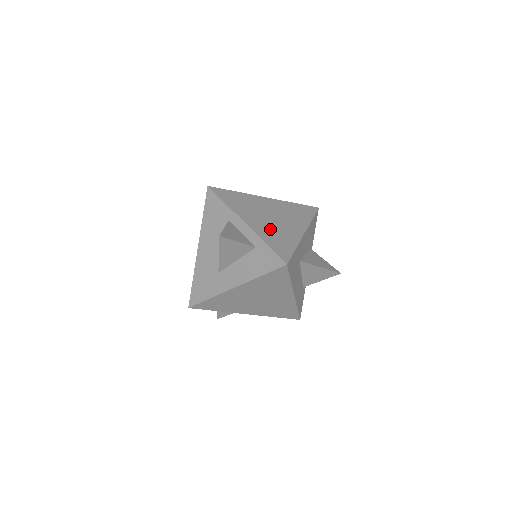
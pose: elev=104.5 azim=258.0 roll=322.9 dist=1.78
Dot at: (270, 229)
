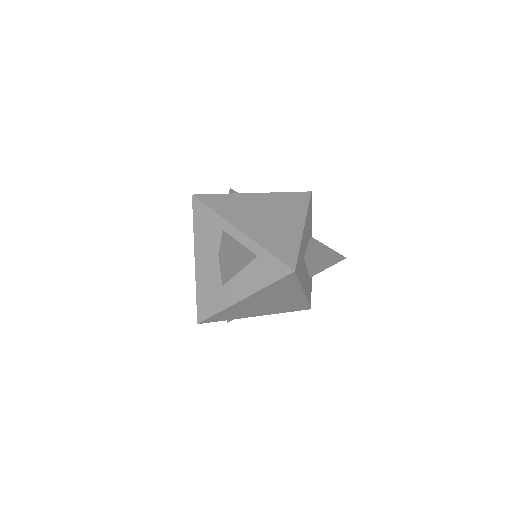
Dot at: (268, 232)
